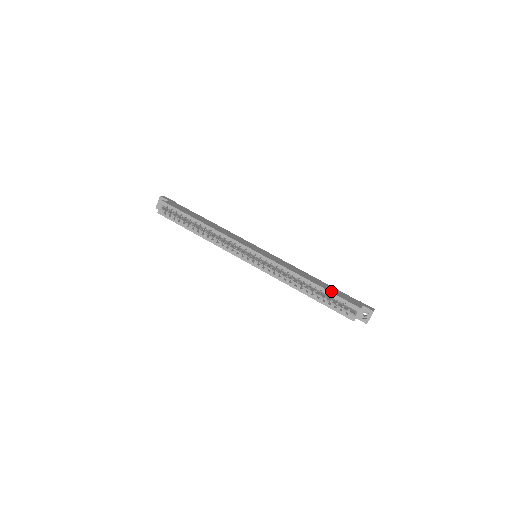
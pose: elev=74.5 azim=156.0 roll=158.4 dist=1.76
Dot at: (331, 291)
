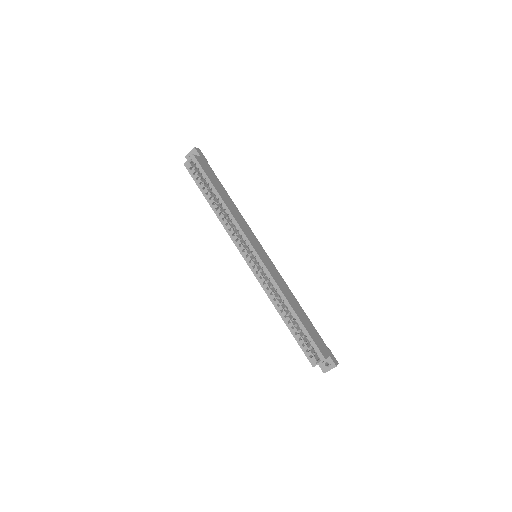
Dot at: (307, 329)
